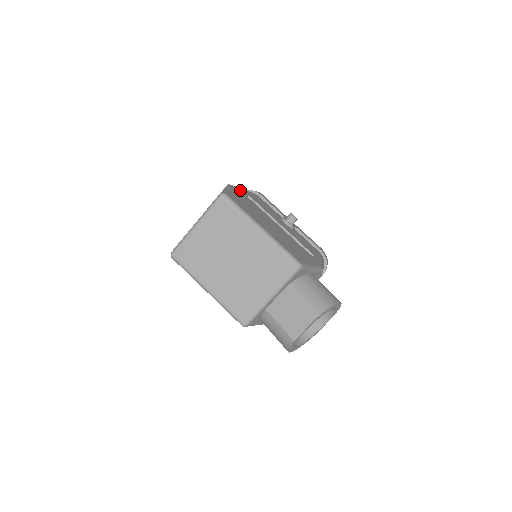
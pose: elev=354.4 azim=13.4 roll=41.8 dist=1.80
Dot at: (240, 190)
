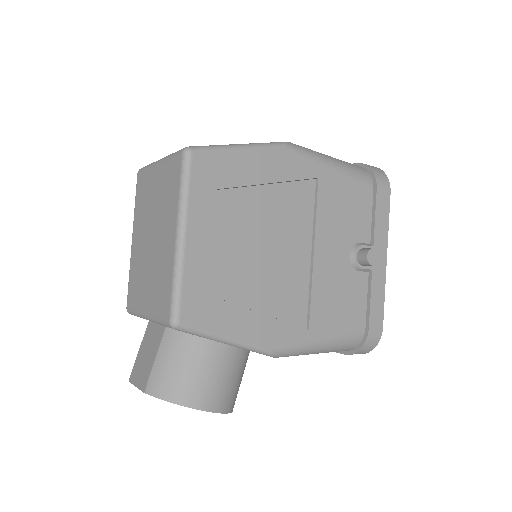
Dot at: (301, 162)
